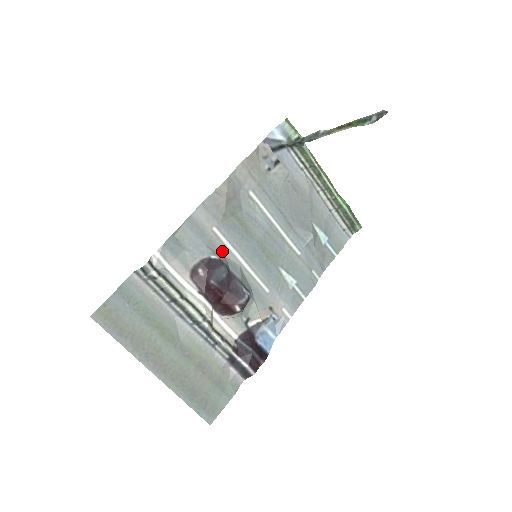
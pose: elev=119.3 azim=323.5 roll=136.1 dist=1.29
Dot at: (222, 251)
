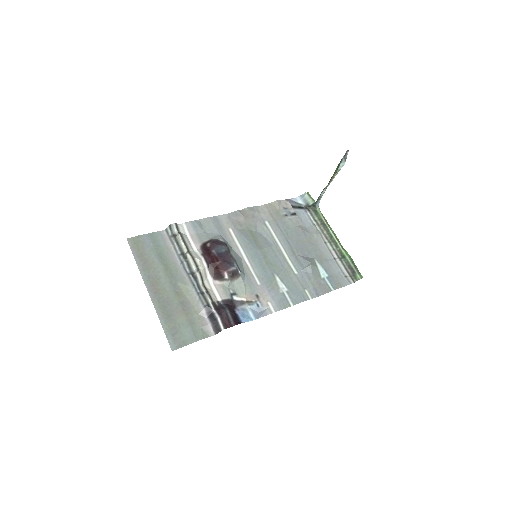
Dot at: (231, 244)
